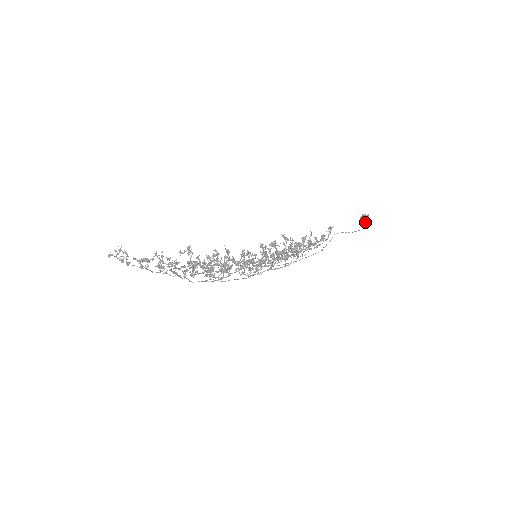
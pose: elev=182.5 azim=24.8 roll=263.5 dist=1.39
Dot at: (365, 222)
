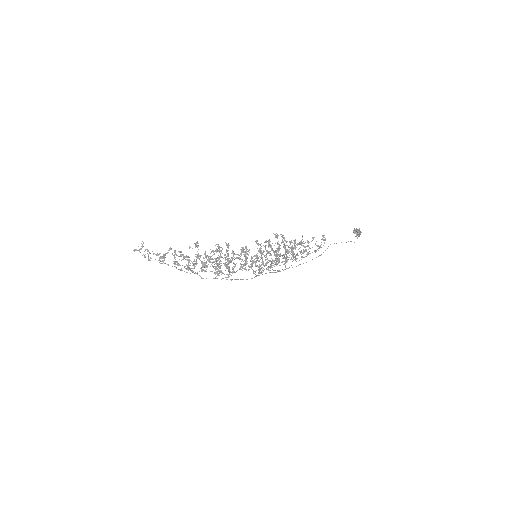
Dot at: (357, 234)
